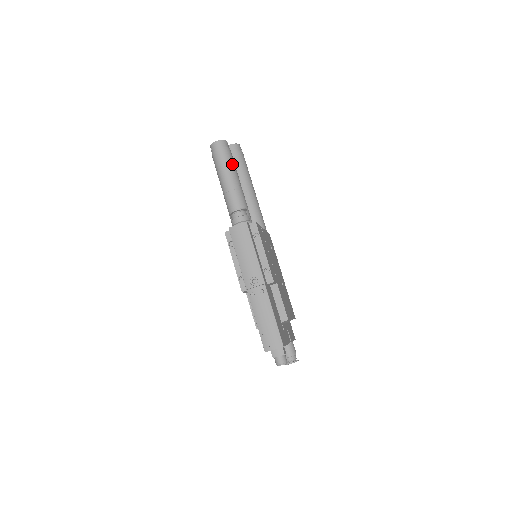
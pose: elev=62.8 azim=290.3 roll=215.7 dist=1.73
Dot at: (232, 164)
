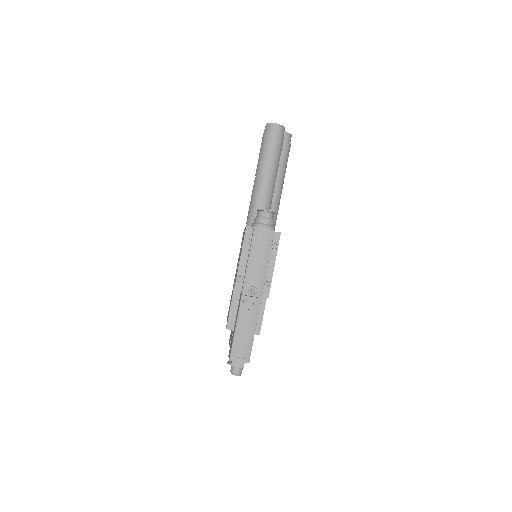
Dot at: (279, 155)
